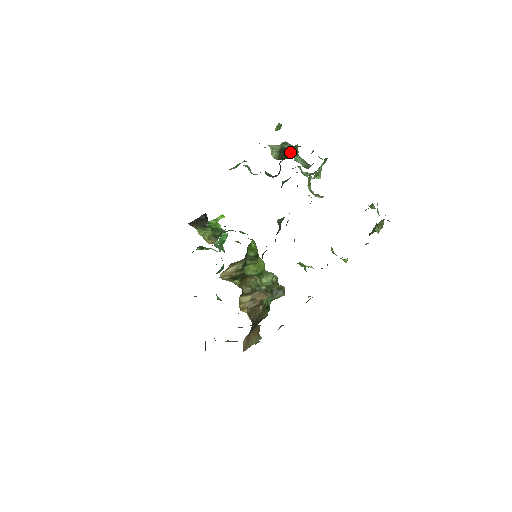
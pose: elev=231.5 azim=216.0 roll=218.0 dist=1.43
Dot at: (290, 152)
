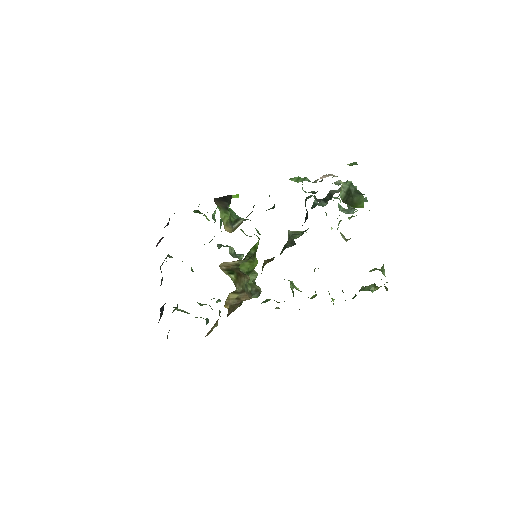
Dot at: (355, 199)
